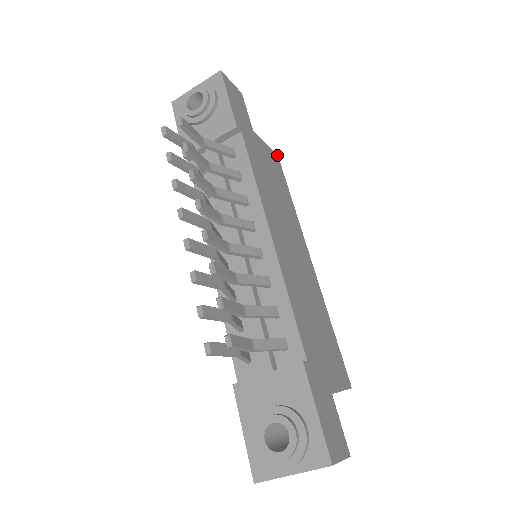
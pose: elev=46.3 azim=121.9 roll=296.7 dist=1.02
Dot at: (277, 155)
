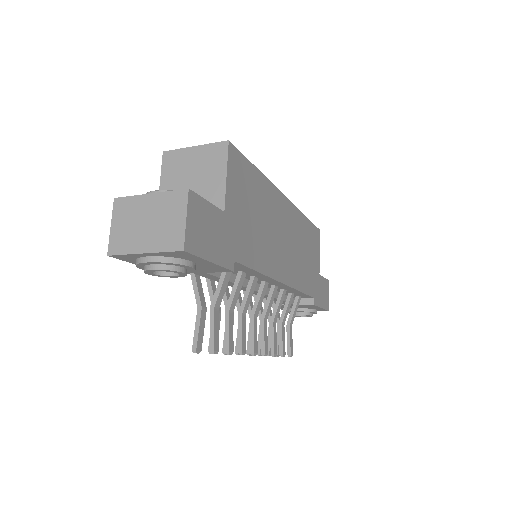
Dot at: (229, 143)
